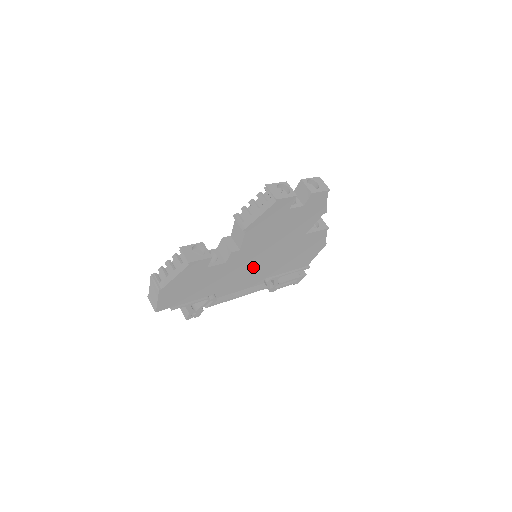
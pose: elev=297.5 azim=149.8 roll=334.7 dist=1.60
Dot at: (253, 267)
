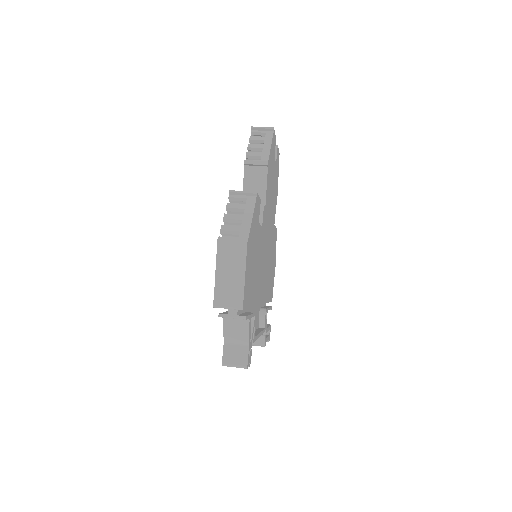
Dot at: (265, 263)
